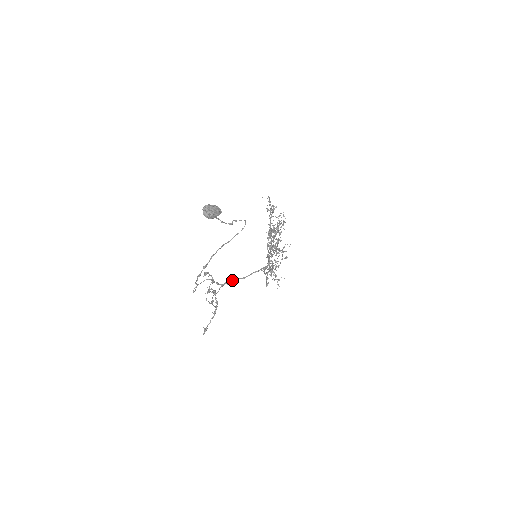
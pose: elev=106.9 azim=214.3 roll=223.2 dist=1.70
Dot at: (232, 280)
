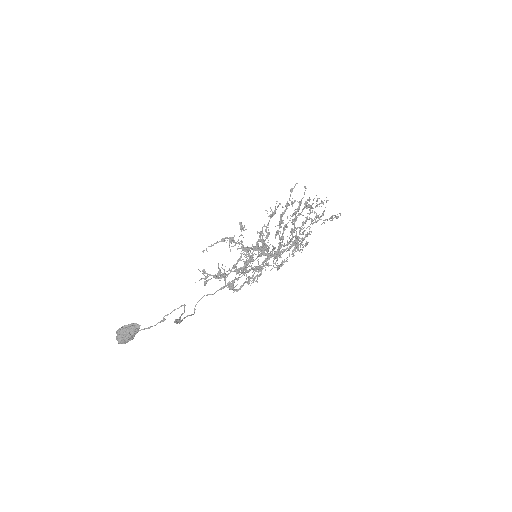
Dot at: (242, 273)
